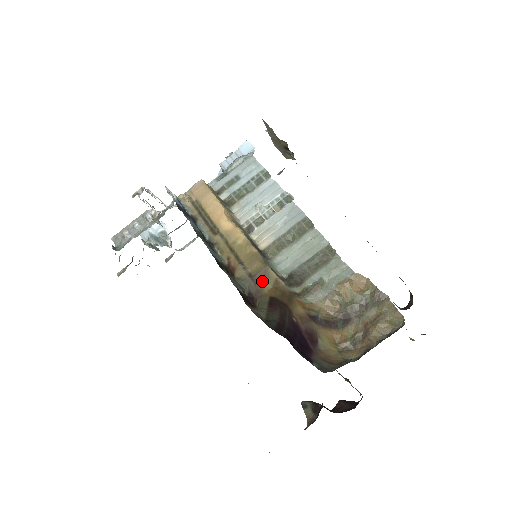
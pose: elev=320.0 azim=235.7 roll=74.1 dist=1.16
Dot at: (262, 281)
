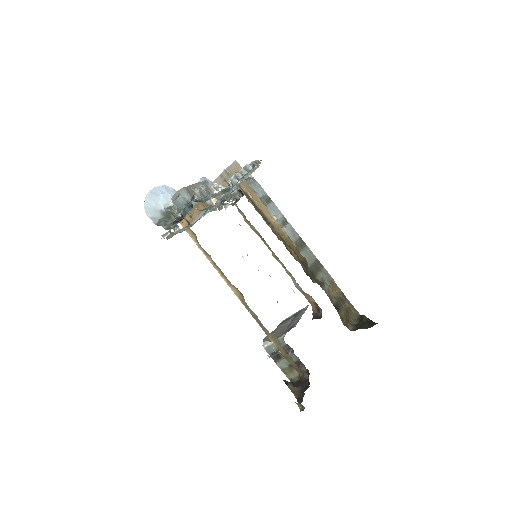
Dot at: (307, 267)
